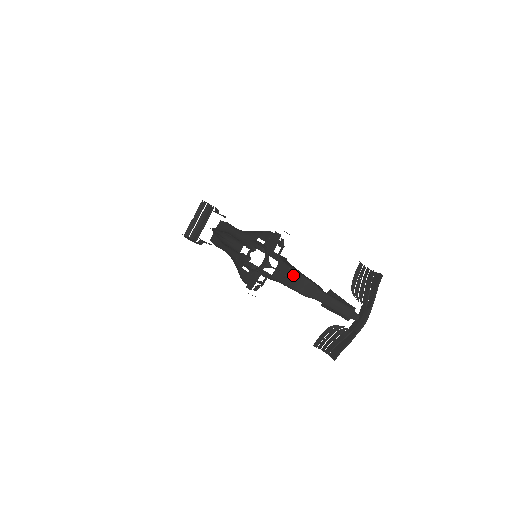
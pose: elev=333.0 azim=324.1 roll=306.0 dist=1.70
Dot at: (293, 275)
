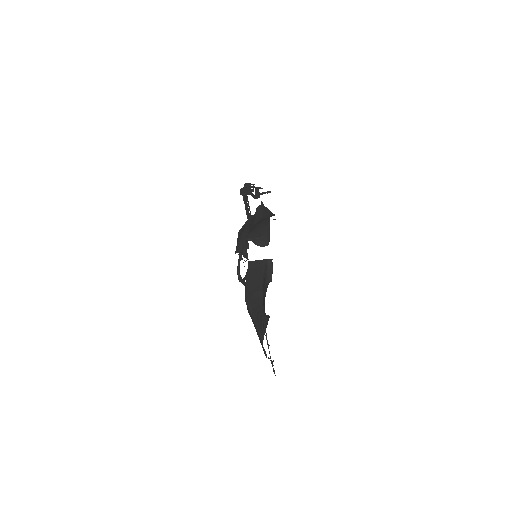
Dot at: occluded
